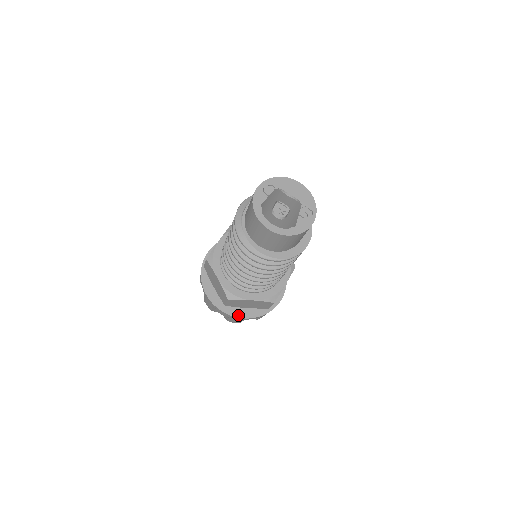
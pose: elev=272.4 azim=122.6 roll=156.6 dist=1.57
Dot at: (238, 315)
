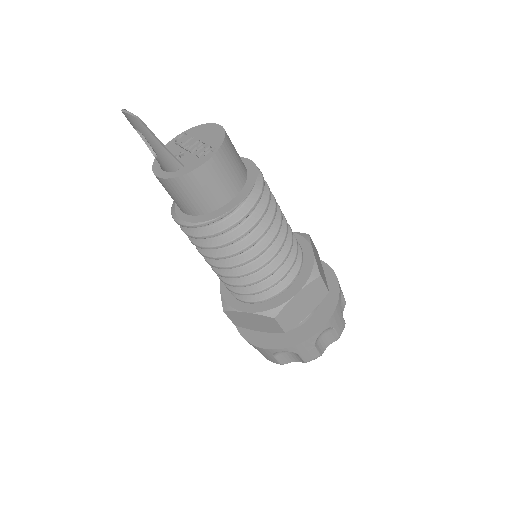
Dot at: (259, 344)
